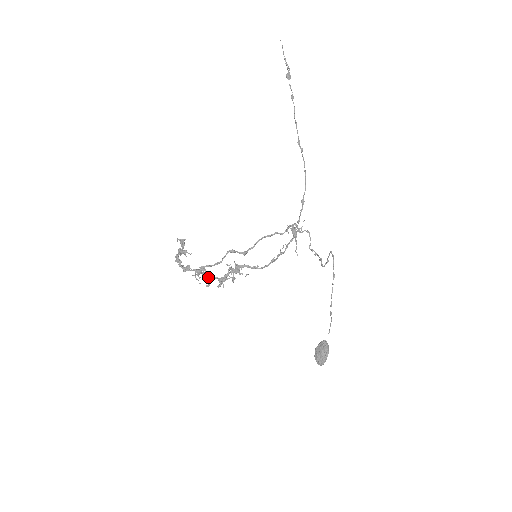
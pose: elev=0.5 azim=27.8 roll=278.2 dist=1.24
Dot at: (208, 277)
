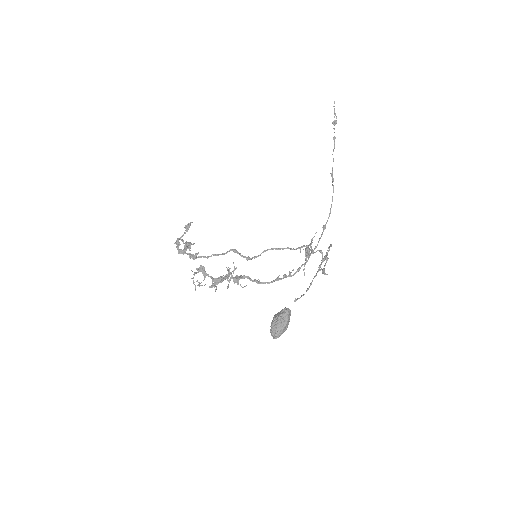
Dot at: (202, 271)
